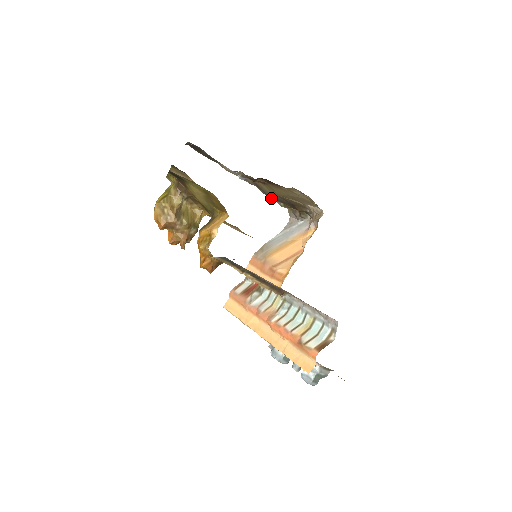
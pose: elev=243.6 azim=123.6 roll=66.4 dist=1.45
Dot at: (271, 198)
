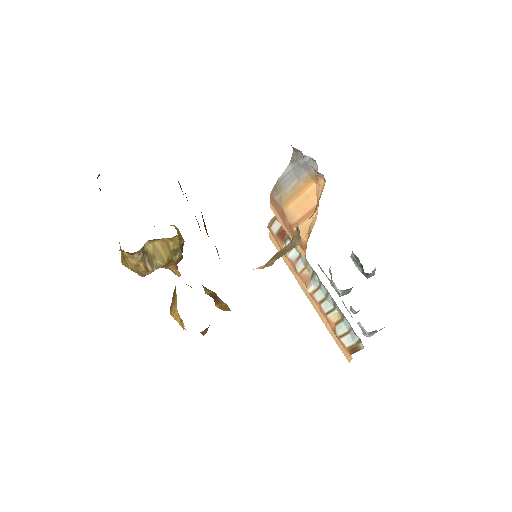
Dot at: occluded
